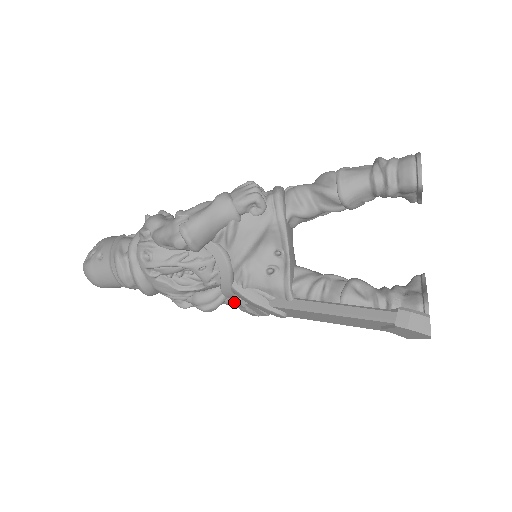
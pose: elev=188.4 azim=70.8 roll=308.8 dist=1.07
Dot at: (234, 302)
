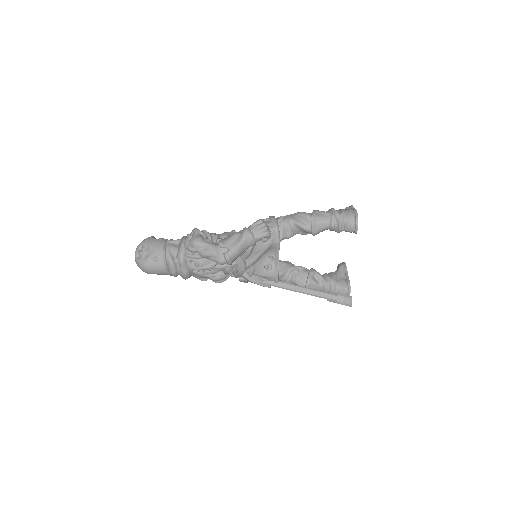
Dot at: (240, 280)
